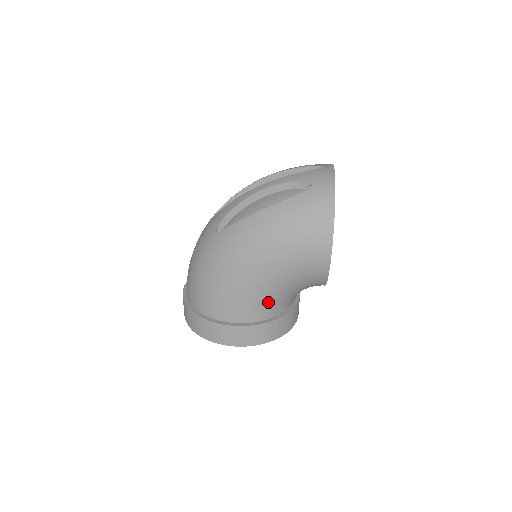
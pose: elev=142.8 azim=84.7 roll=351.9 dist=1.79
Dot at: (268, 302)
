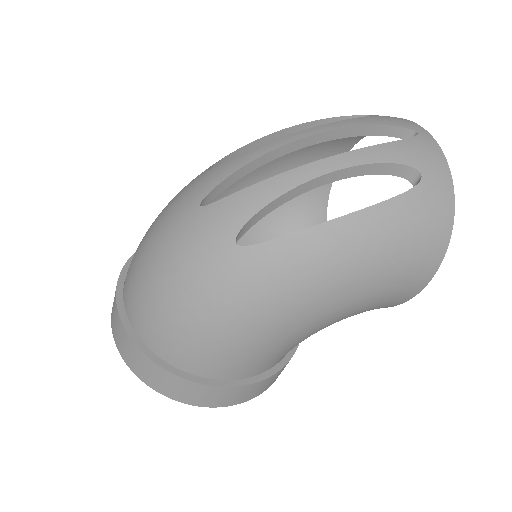
Dot at: (297, 344)
